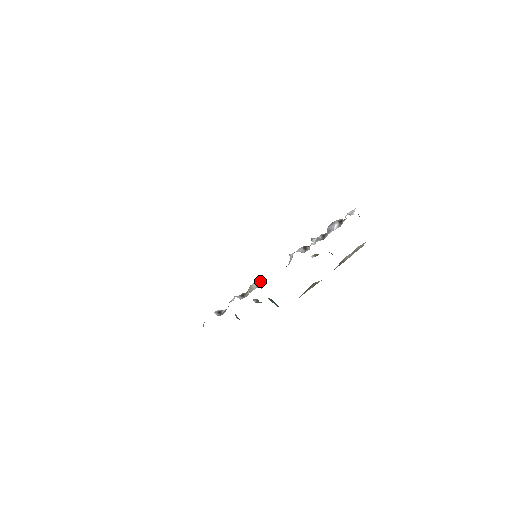
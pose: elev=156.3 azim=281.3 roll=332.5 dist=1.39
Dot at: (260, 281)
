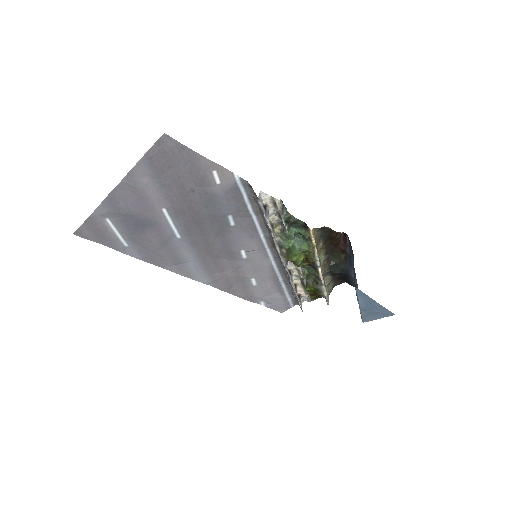
Dot at: (277, 238)
